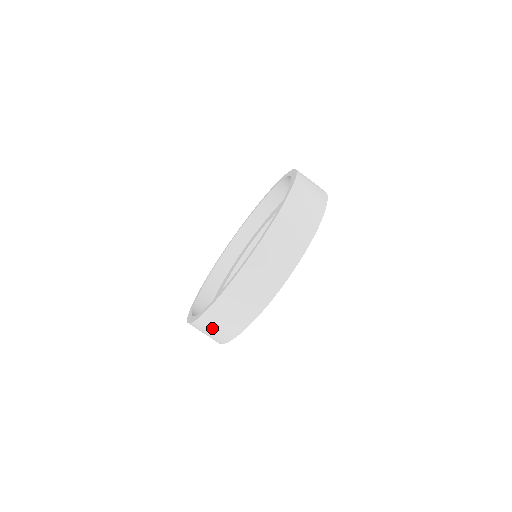
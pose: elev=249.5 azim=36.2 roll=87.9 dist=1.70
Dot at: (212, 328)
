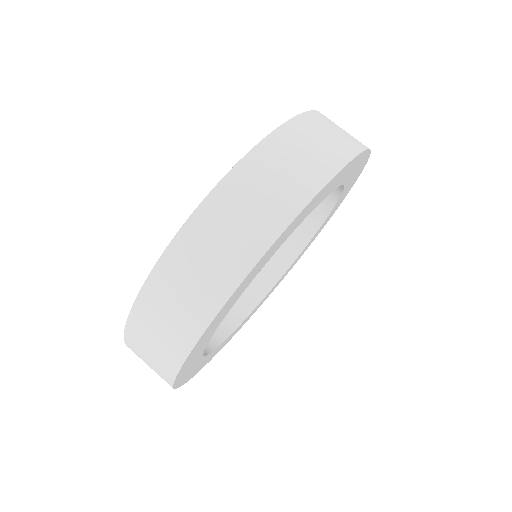
Dot at: (199, 261)
